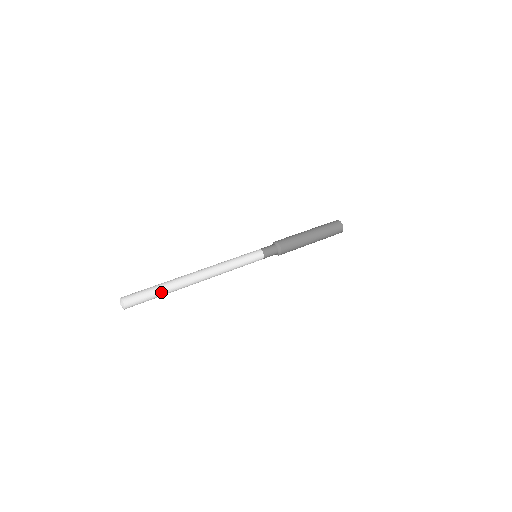
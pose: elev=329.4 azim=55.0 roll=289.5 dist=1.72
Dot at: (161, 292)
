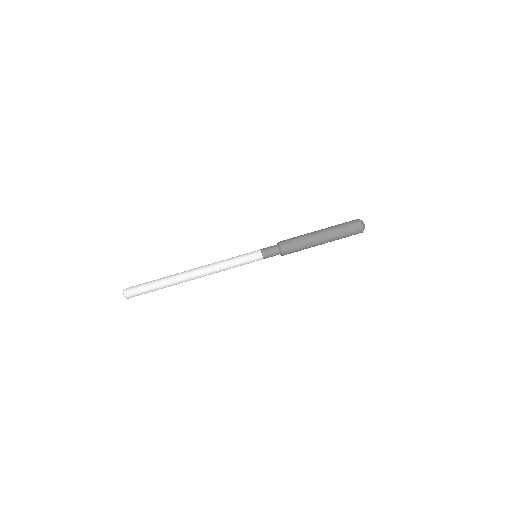
Dot at: occluded
